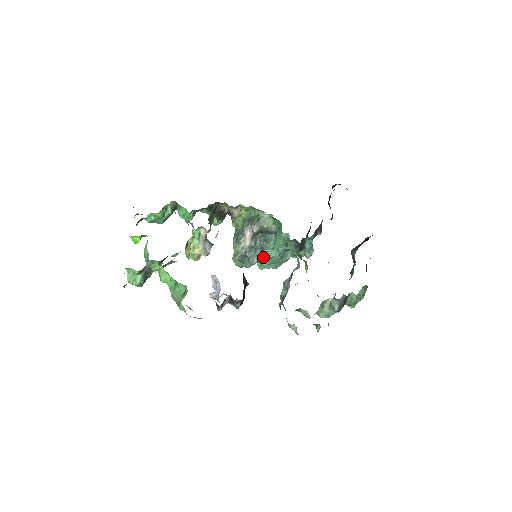
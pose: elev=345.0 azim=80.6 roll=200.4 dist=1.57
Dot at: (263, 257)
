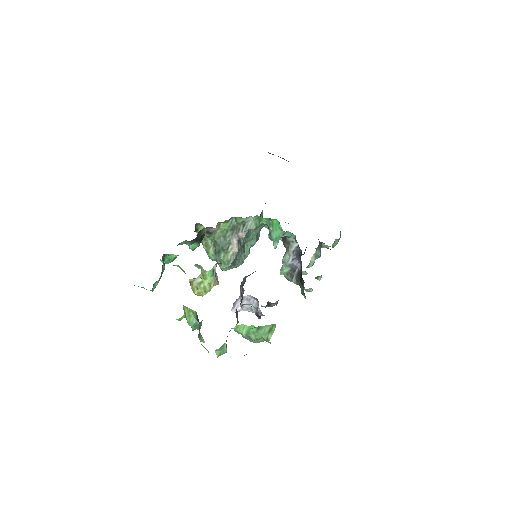
Dot at: (245, 251)
